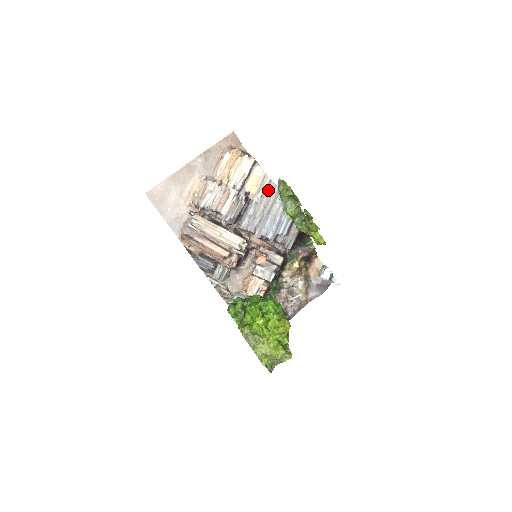
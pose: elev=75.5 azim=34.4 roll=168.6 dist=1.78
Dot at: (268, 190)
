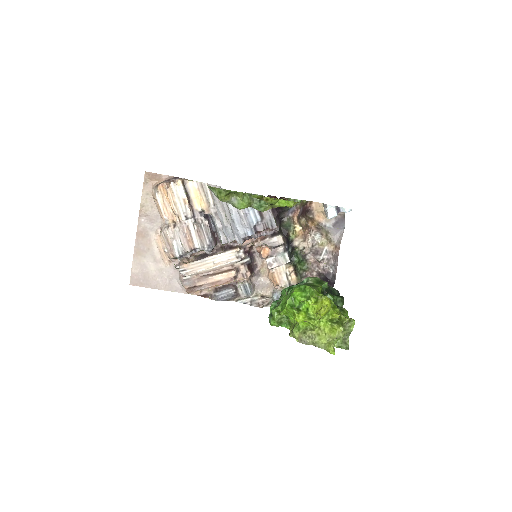
Dot at: (214, 195)
